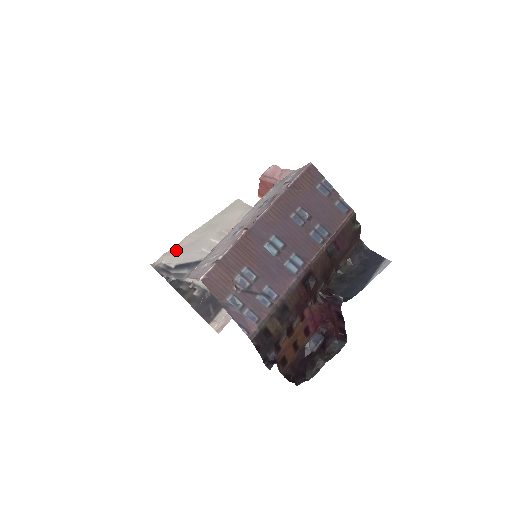
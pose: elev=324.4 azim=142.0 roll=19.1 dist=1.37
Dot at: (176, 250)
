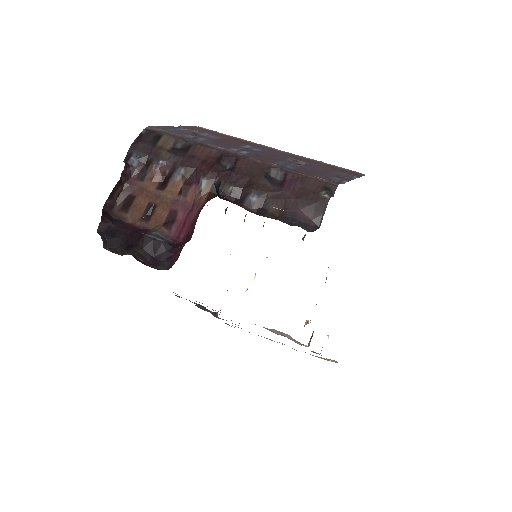
Dot at: occluded
